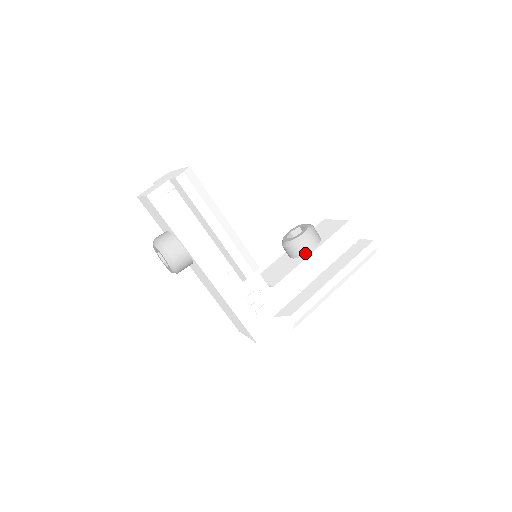
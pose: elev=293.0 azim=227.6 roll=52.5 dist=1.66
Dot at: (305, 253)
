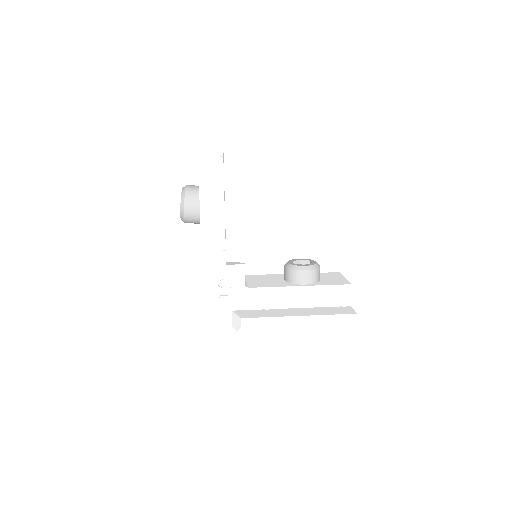
Dot at: (295, 282)
